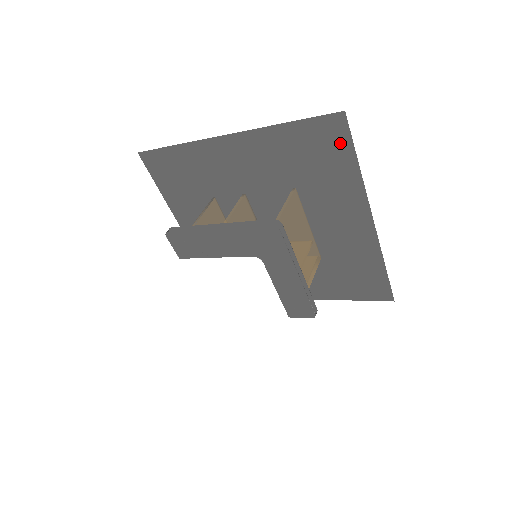
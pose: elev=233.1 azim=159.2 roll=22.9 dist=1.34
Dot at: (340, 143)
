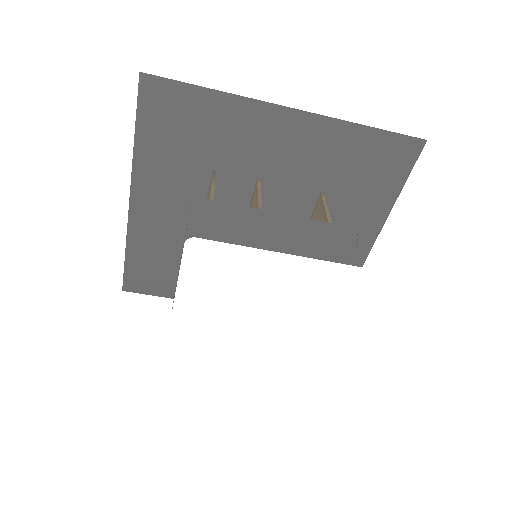
Dot at: (400, 167)
